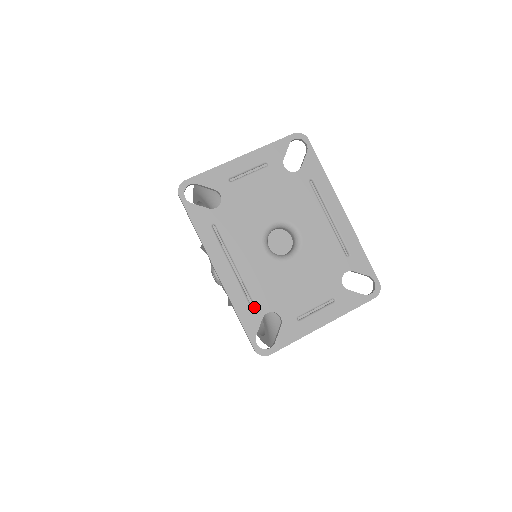
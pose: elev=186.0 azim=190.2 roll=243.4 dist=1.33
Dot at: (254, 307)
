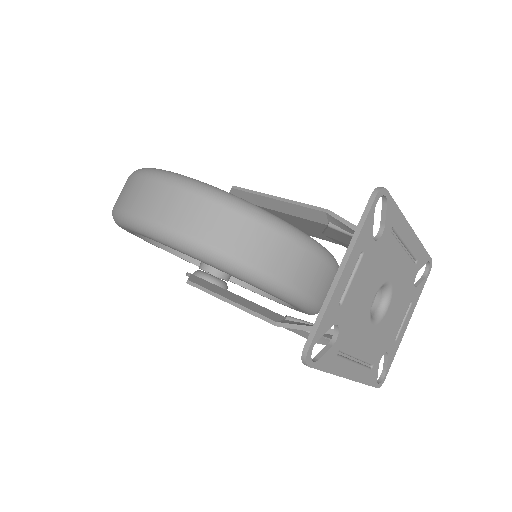
Dot at: (373, 367)
